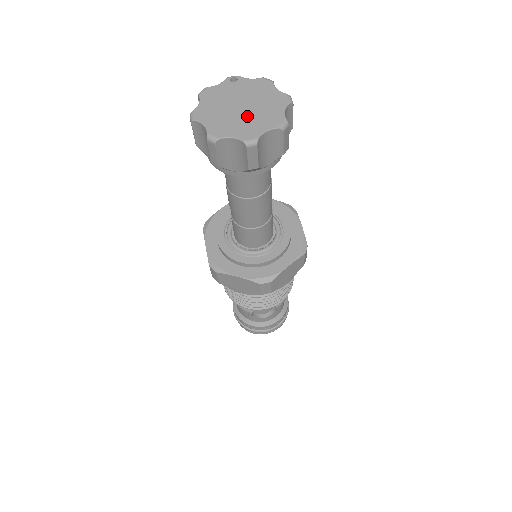
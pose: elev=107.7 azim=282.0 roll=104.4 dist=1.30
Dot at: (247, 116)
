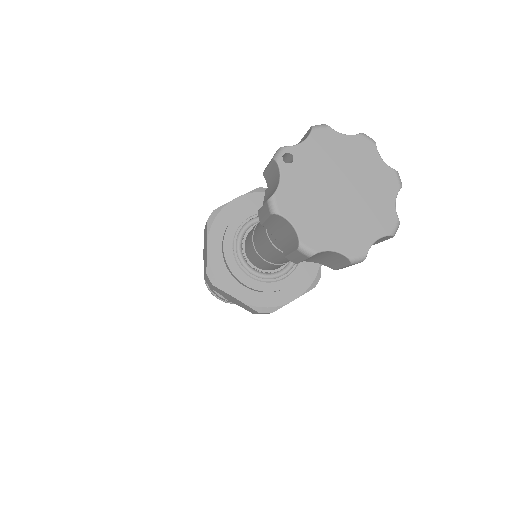
Dot at: (359, 200)
